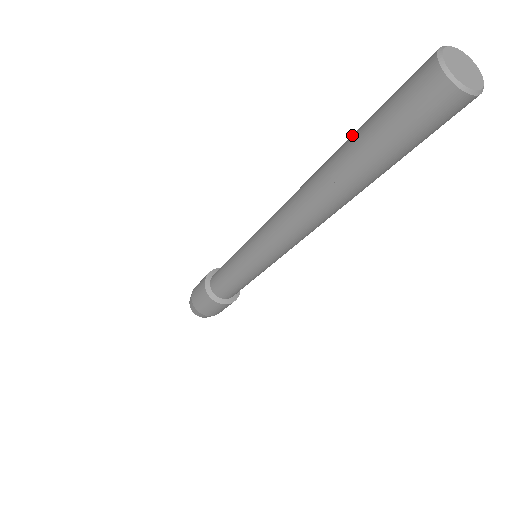
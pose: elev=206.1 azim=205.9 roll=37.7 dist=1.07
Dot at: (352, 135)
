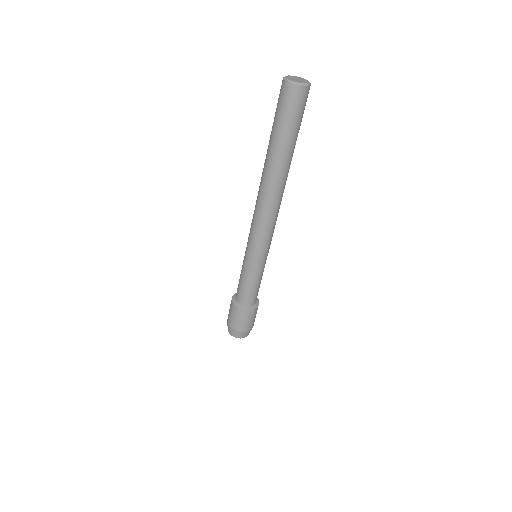
Dot at: (270, 140)
